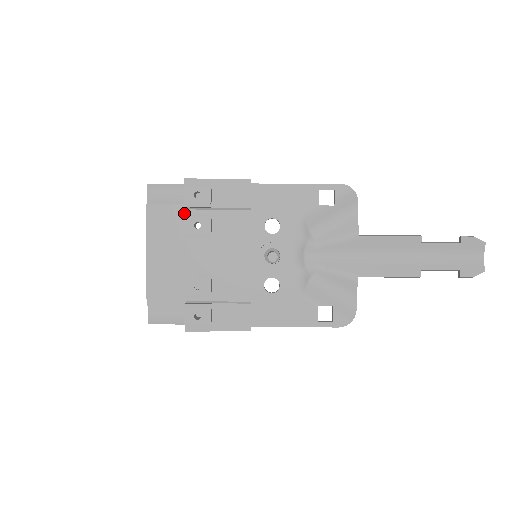
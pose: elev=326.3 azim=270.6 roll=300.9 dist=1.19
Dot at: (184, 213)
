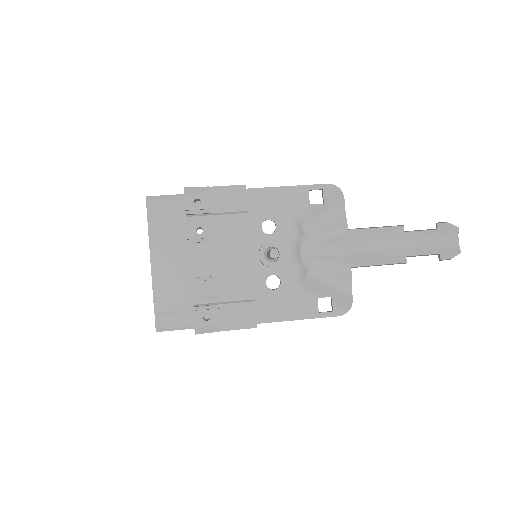
Dot at: (185, 221)
